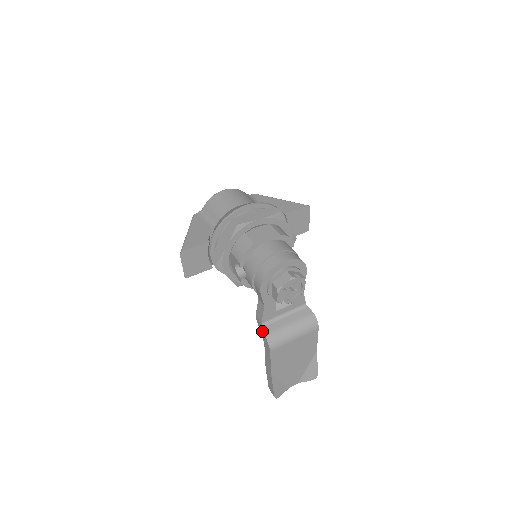
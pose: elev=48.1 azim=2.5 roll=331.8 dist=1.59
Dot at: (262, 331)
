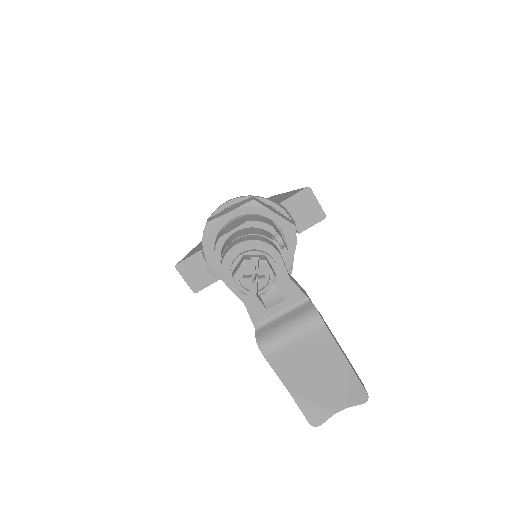
Dot at: occluded
